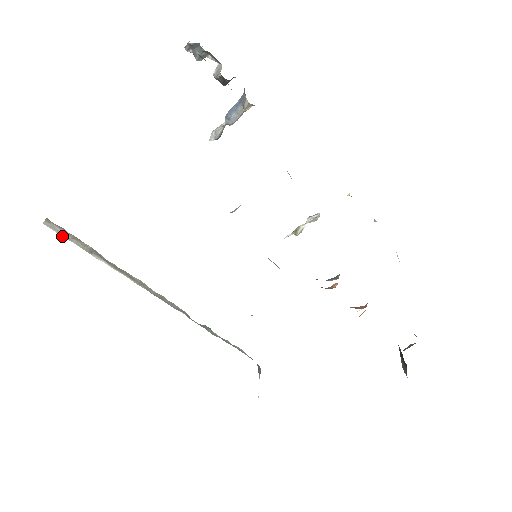
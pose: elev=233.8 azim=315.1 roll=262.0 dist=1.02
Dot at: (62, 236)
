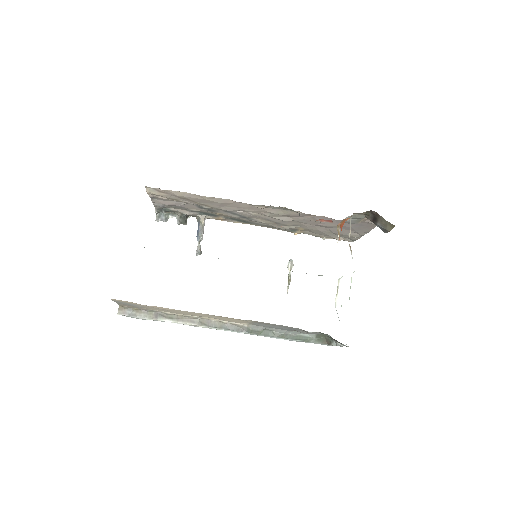
Dot at: (133, 316)
